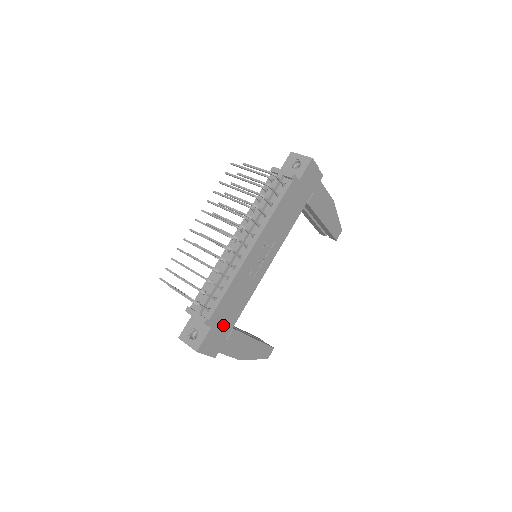
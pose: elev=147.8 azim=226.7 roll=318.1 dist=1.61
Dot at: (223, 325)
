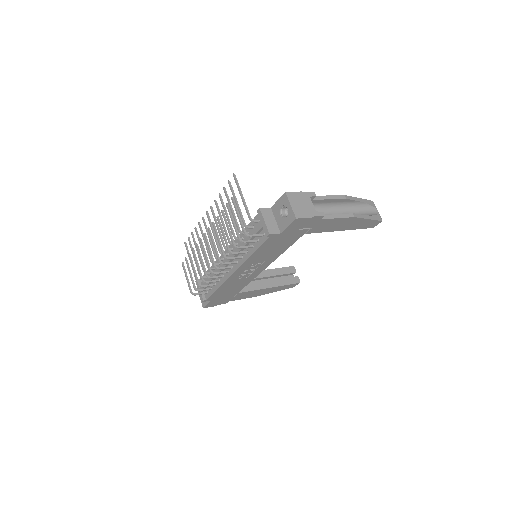
Dot at: (224, 296)
